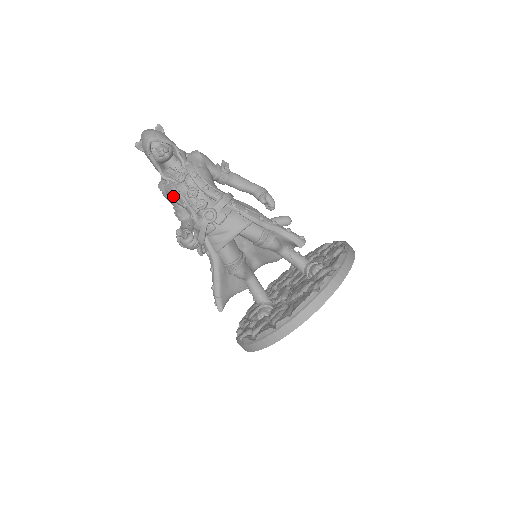
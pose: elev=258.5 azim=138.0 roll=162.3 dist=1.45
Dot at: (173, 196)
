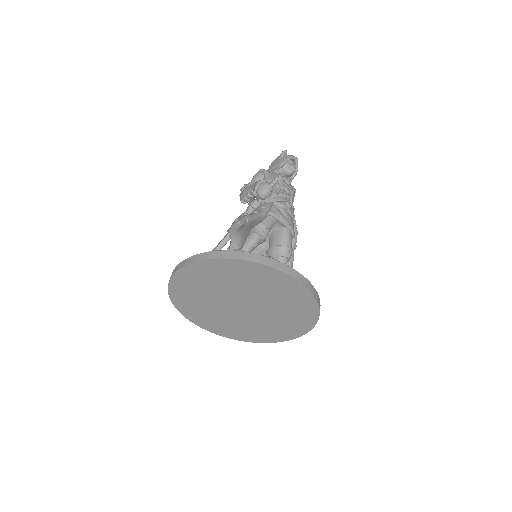
Dot at: occluded
